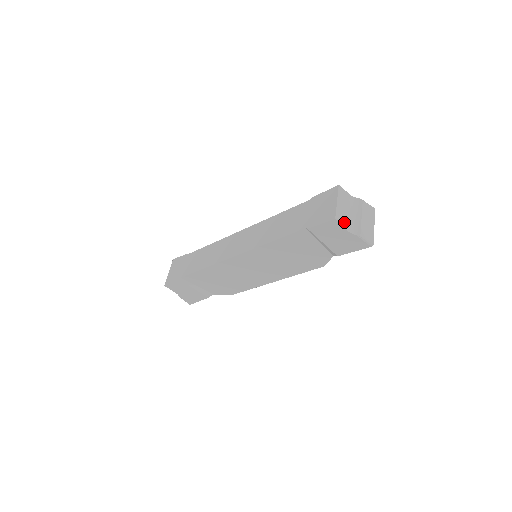
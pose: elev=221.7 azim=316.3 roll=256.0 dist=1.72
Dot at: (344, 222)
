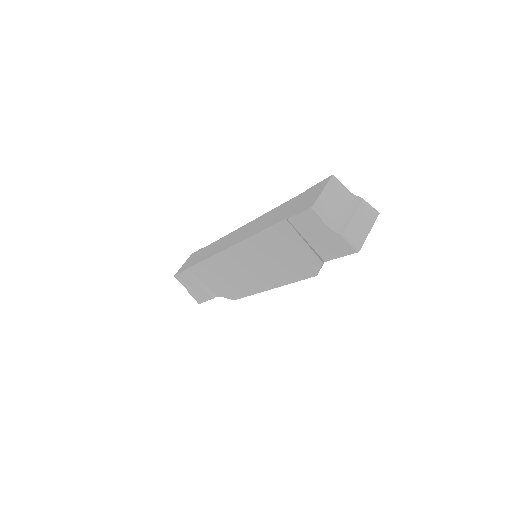
Dot at: (325, 215)
